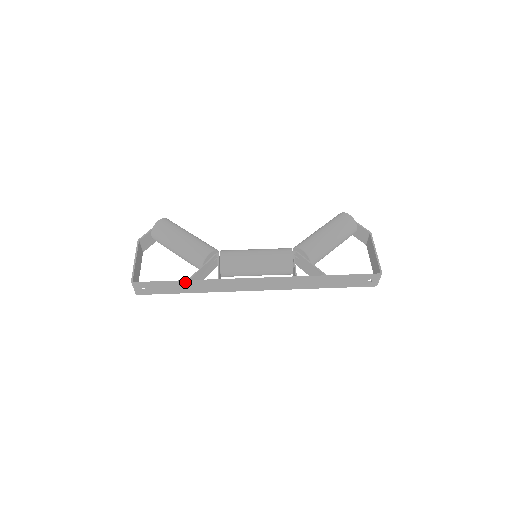
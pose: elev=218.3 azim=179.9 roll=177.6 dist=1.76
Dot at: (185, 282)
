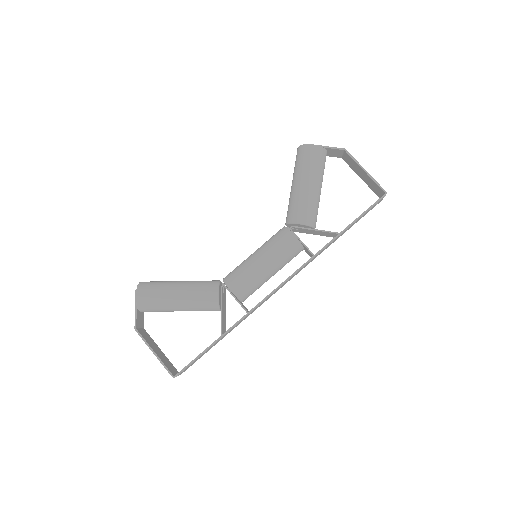
Dot at: occluded
